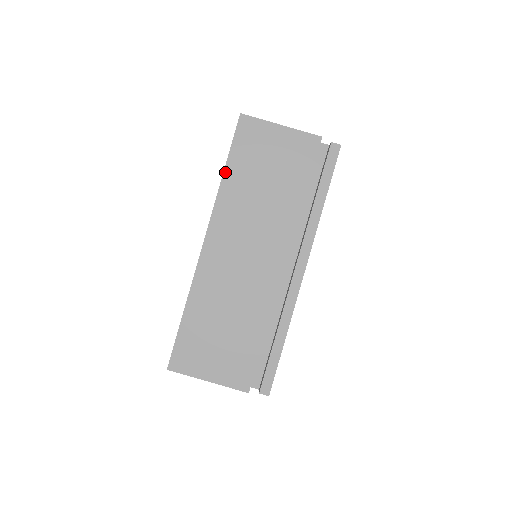
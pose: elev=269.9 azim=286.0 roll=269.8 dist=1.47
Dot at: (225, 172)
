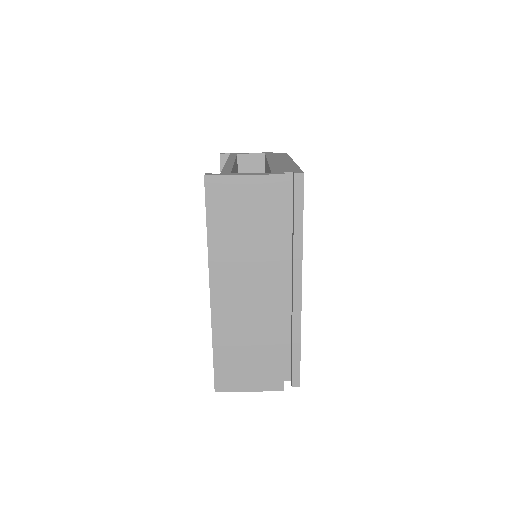
Dot at: (208, 231)
